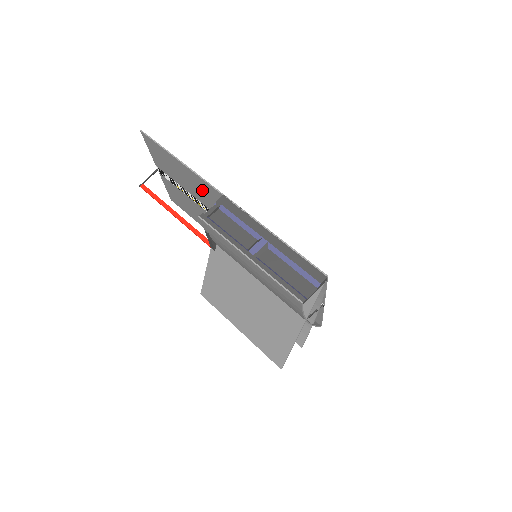
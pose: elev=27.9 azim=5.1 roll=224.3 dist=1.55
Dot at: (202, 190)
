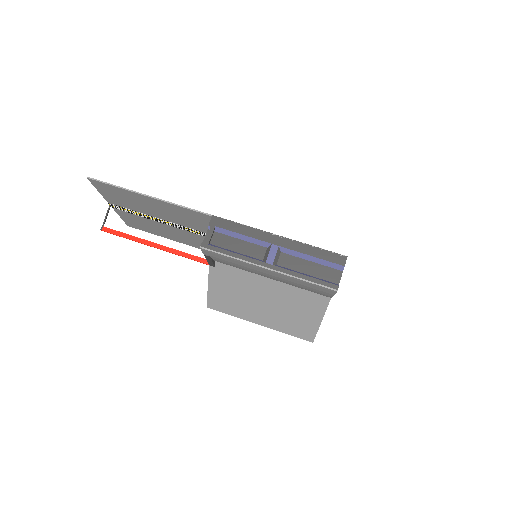
Dot at: (180, 215)
